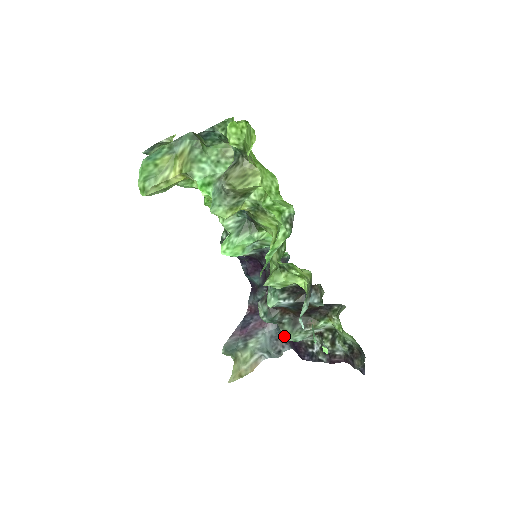
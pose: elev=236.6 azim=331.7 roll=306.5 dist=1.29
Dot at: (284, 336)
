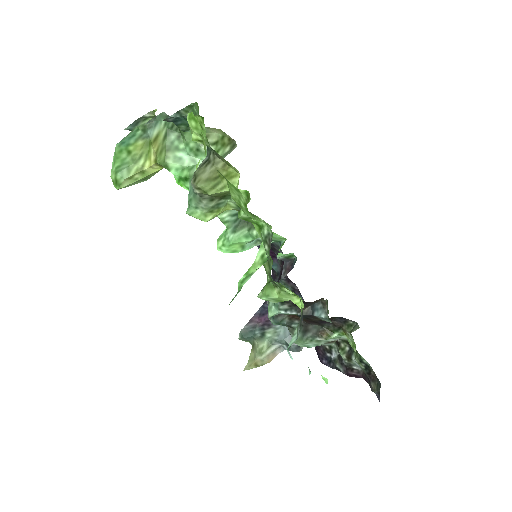
Dot at: occluded
